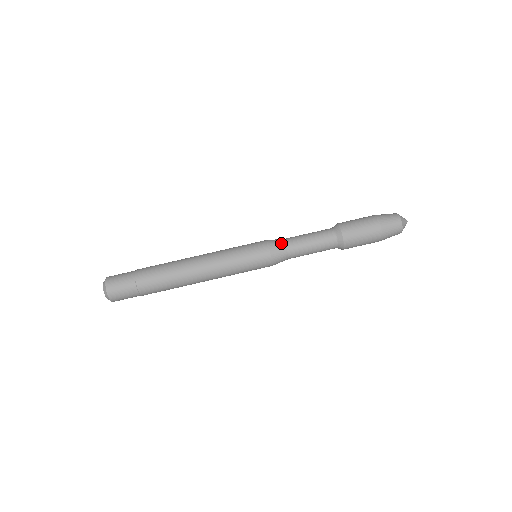
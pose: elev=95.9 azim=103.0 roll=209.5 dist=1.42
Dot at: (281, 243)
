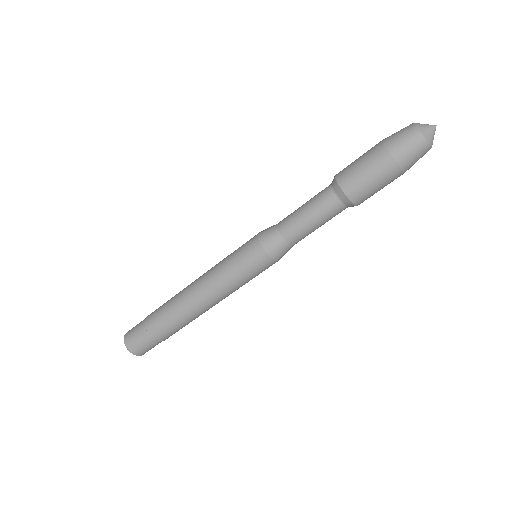
Dot at: (273, 232)
